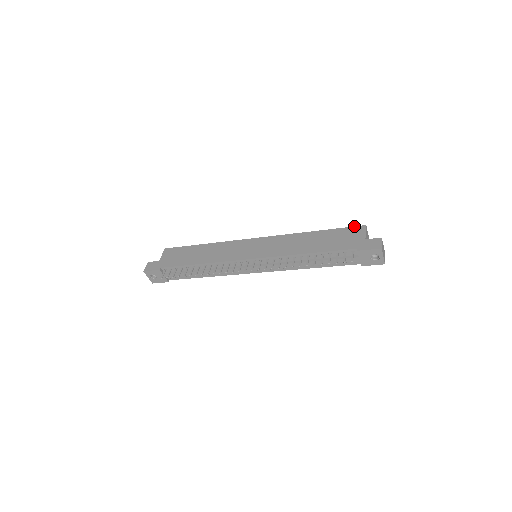
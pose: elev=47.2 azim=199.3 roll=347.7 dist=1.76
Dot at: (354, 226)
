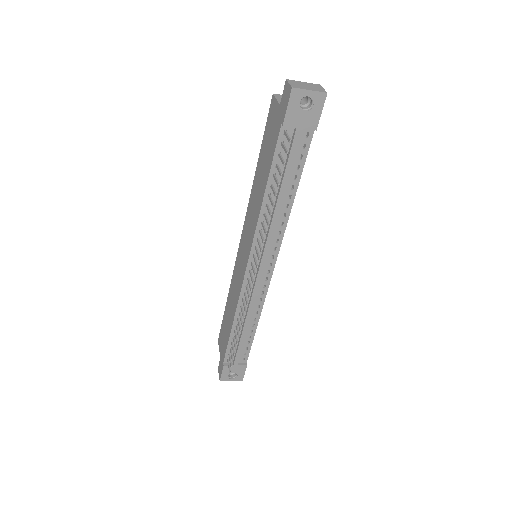
Dot at: occluded
